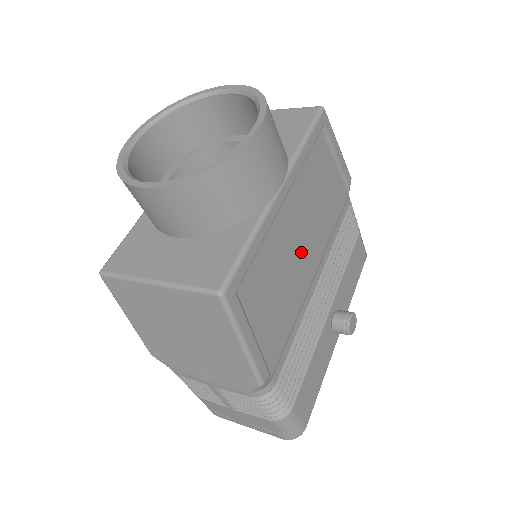
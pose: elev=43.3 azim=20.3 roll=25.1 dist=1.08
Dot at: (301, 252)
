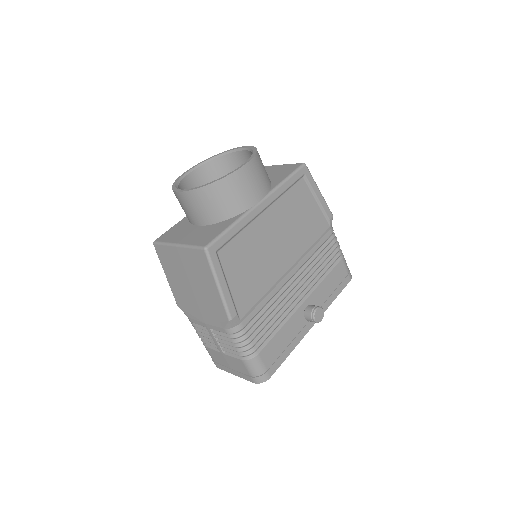
Dot at: (276, 249)
